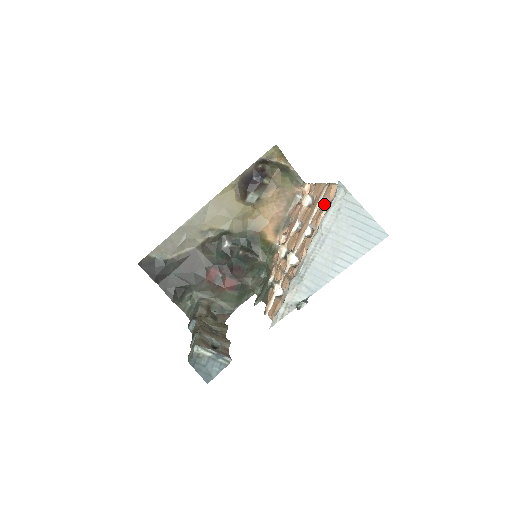
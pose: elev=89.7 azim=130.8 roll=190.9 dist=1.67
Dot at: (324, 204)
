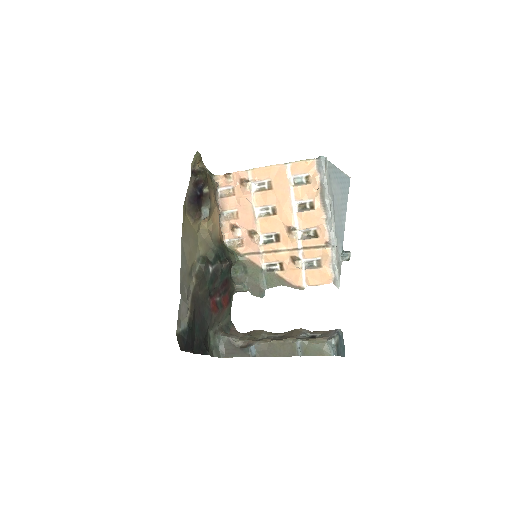
Dot at: (295, 180)
